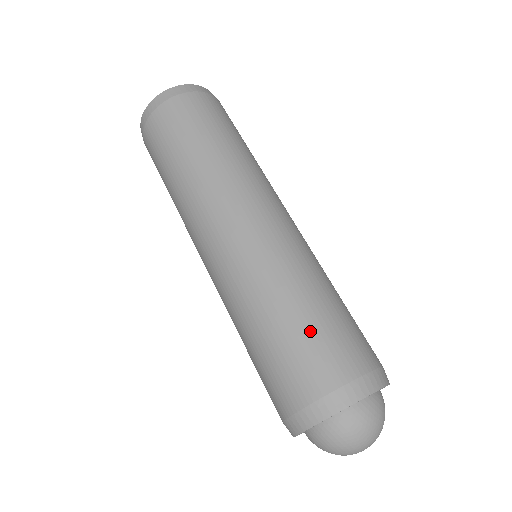
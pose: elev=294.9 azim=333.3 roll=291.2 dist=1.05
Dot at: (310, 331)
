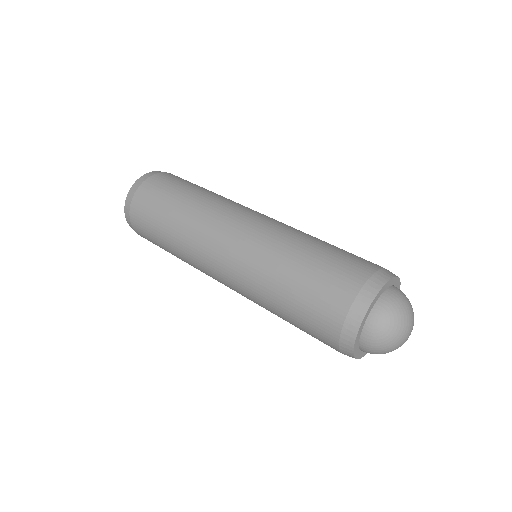
Dot at: occluded
